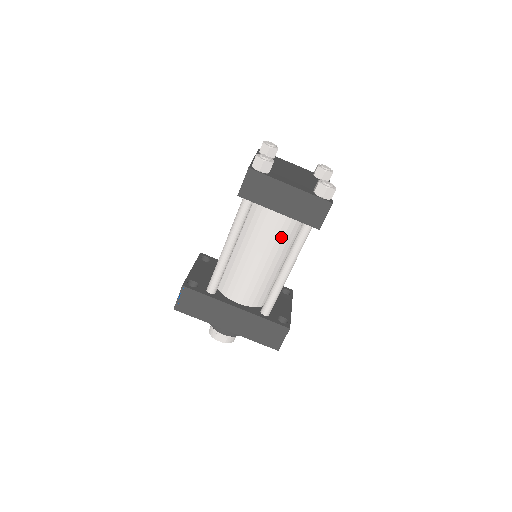
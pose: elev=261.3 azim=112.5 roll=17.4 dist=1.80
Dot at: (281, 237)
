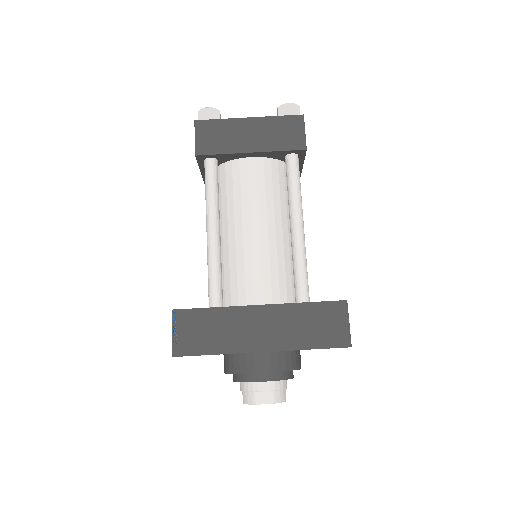
Dot at: (270, 189)
